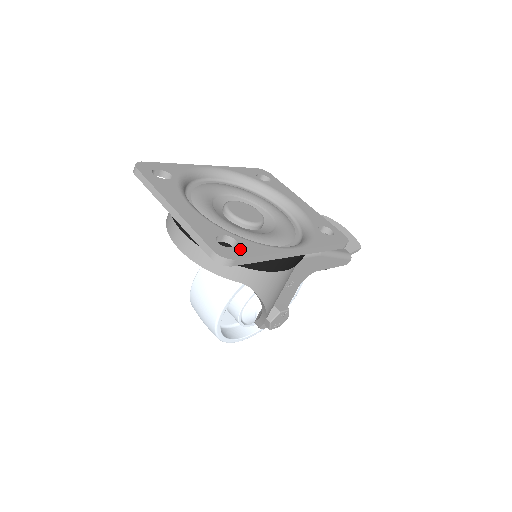
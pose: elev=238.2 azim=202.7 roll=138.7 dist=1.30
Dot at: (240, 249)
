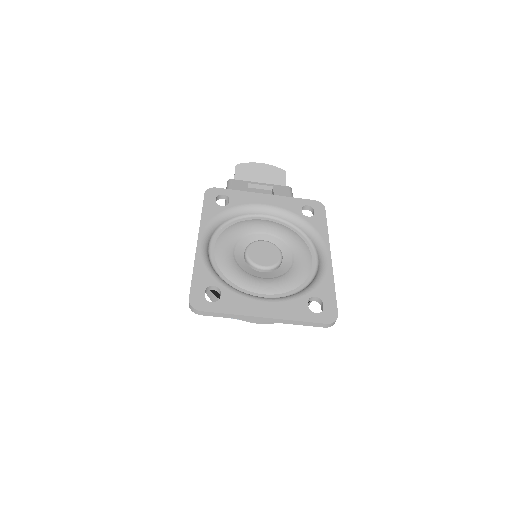
Dot at: (326, 301)
